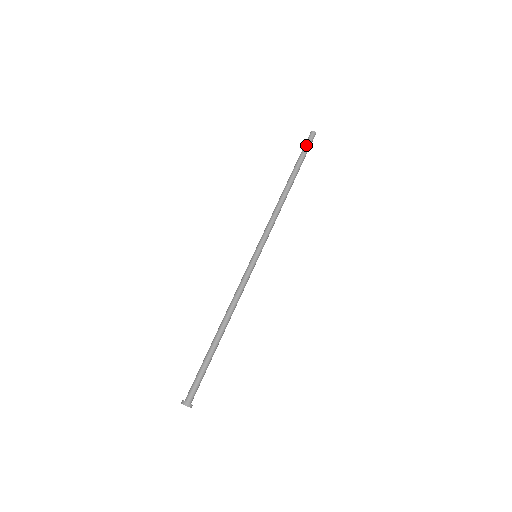
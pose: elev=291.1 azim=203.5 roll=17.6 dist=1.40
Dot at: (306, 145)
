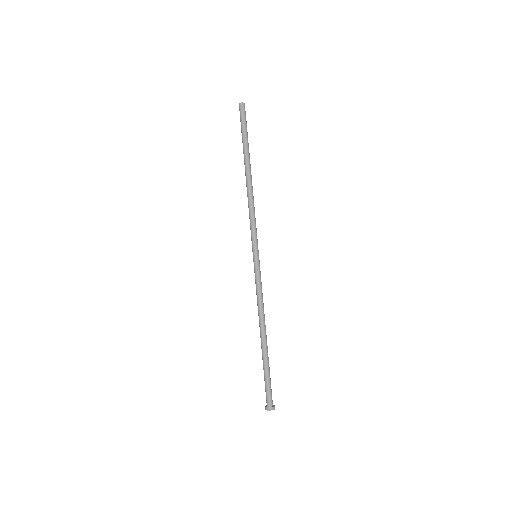
Dot at: (241, 123)
